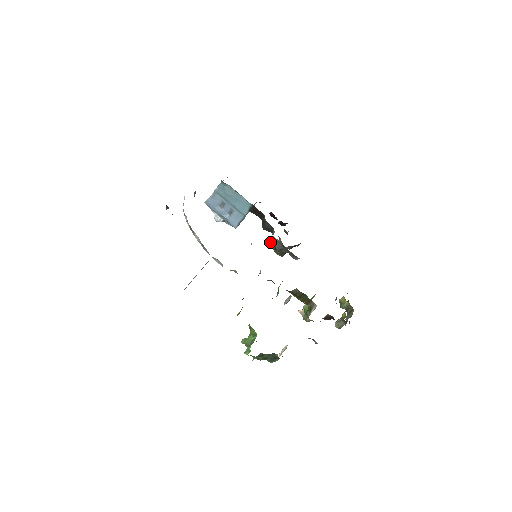
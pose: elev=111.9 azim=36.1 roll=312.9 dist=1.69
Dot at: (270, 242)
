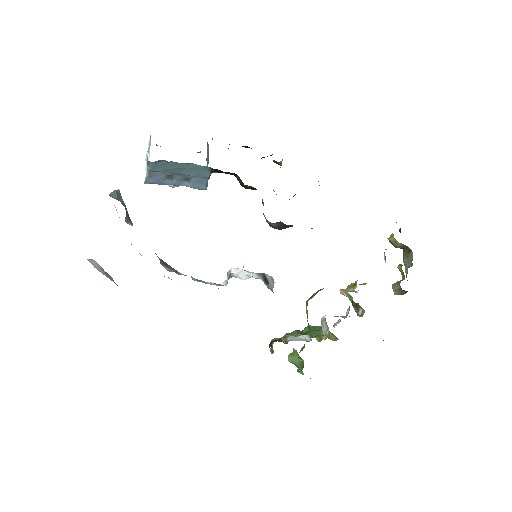
Dot at: occluded
